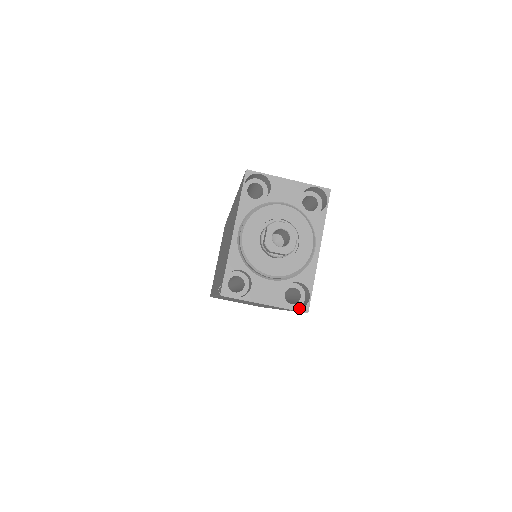
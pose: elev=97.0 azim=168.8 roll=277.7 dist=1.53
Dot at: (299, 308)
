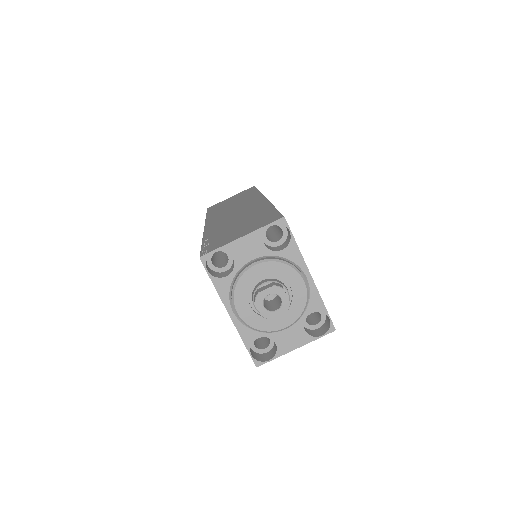
Dot at: (325, 329)
